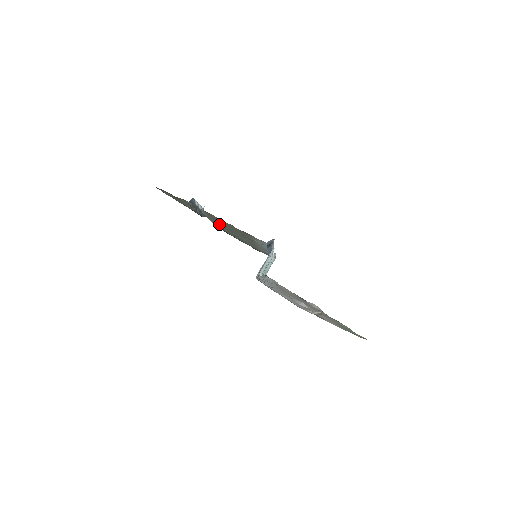
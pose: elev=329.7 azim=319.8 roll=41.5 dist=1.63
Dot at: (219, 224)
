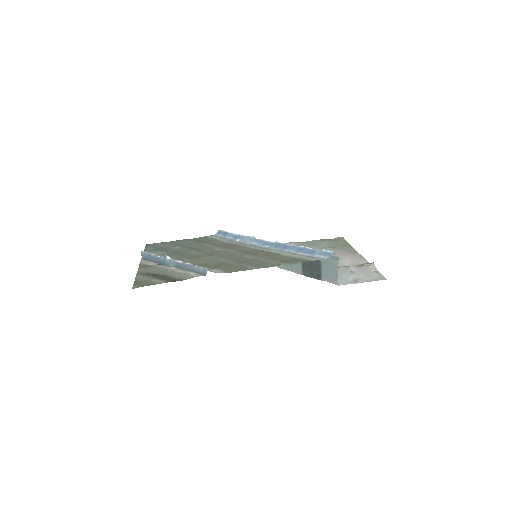
Dot at: (192, 257)
